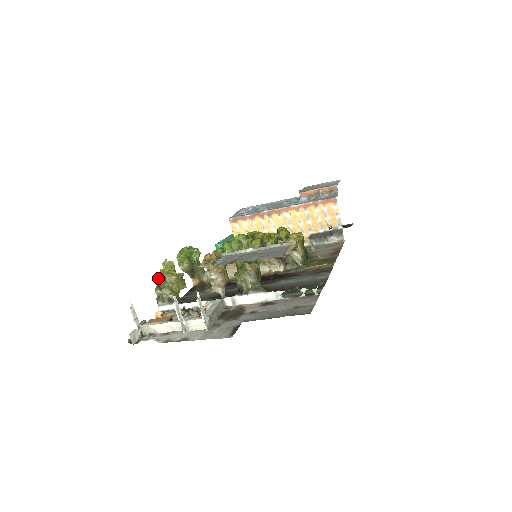
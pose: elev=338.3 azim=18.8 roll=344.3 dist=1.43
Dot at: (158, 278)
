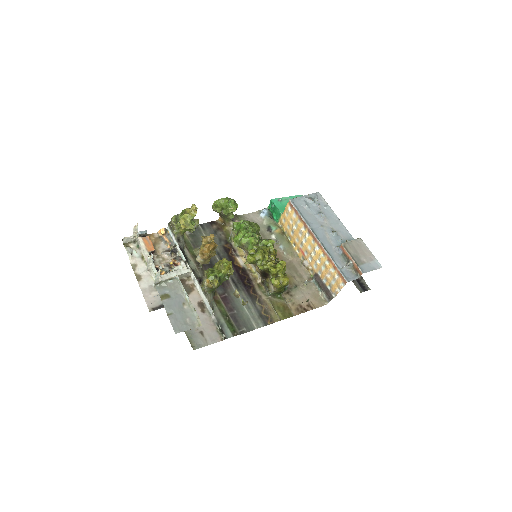
Dot at: (182, 211)
